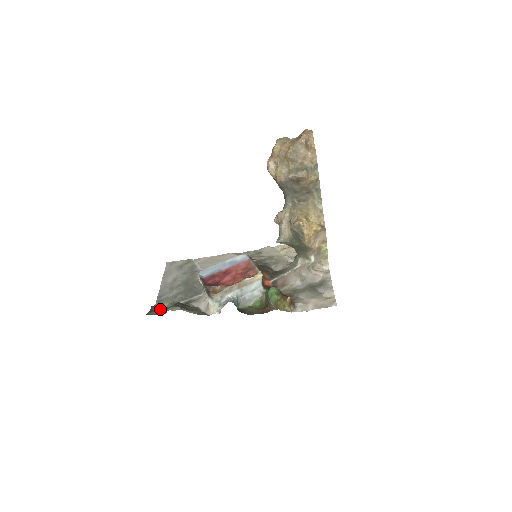
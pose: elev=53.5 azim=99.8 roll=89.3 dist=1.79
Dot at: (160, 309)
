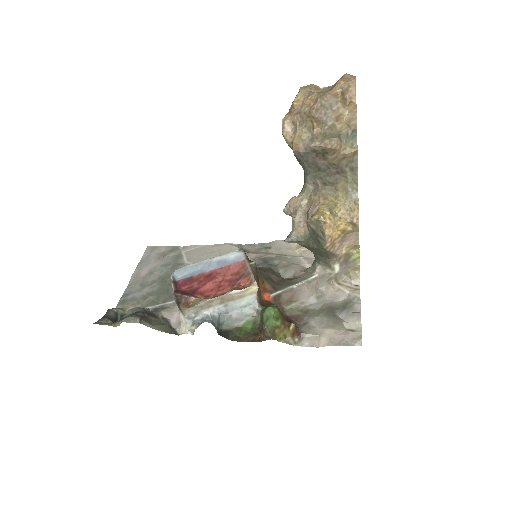
Dot at: (119, 315)
